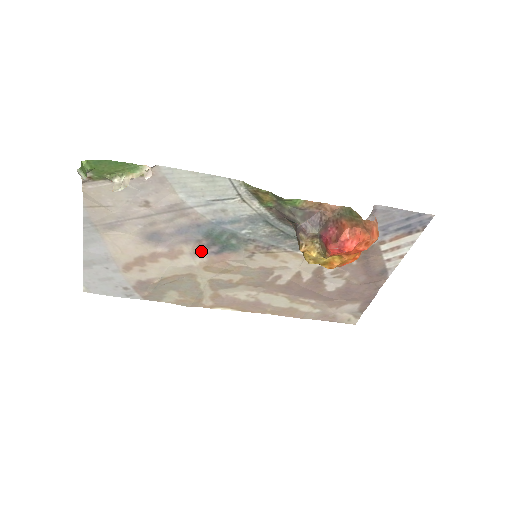
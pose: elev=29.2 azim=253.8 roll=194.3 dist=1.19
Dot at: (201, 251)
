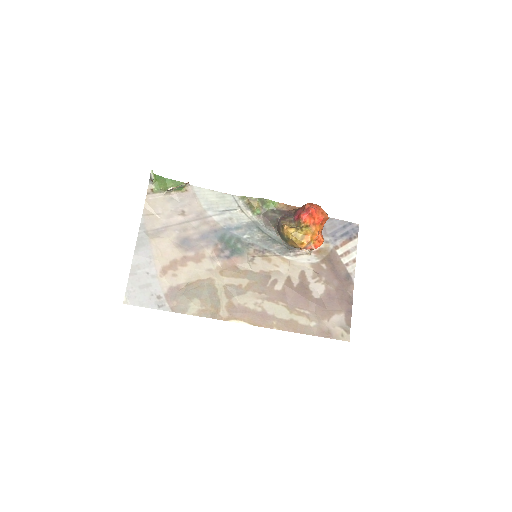
Dot at: (217, 255)
